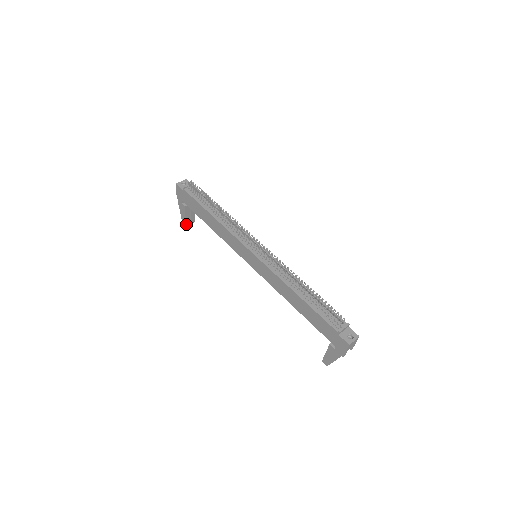
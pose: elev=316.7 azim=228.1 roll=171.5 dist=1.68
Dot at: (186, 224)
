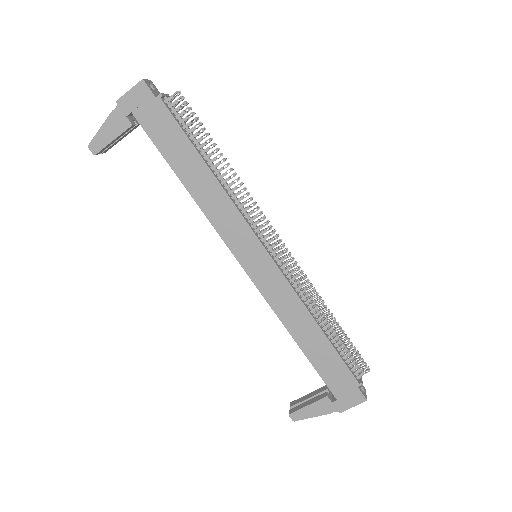
Dot at: (98, 151)
